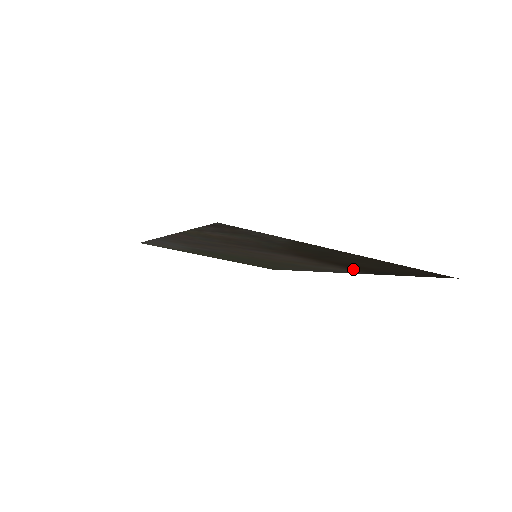
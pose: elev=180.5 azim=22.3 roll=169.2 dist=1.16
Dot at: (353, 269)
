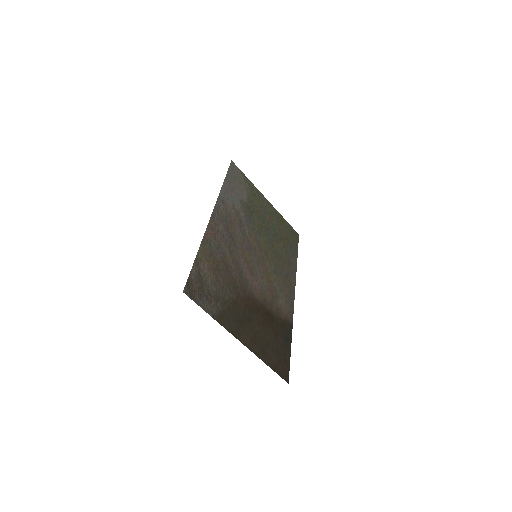
Dot at: (281, 317)
